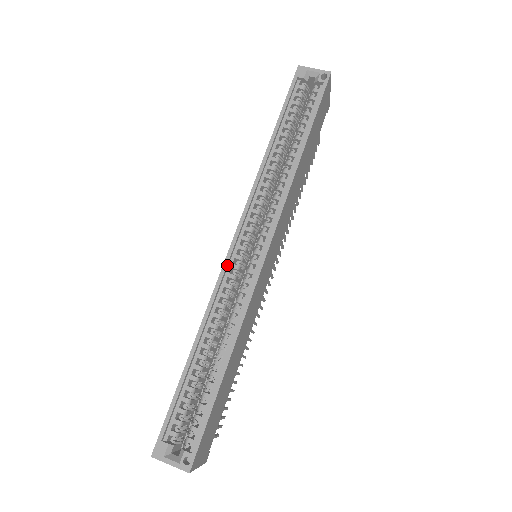
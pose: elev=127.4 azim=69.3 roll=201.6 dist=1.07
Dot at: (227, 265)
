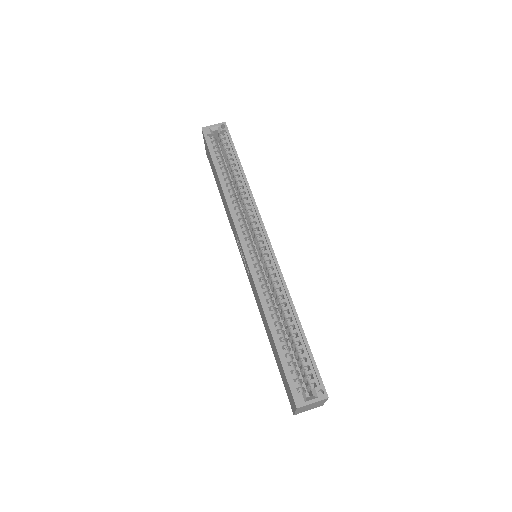
Dot at: (250, 264)
